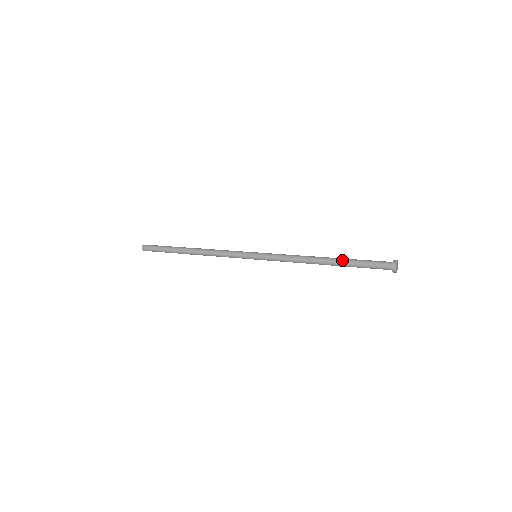
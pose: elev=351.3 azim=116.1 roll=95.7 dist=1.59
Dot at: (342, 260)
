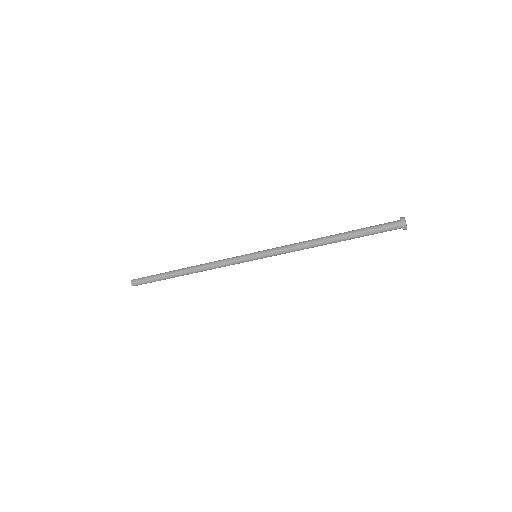
Dot at: (348, 233)
